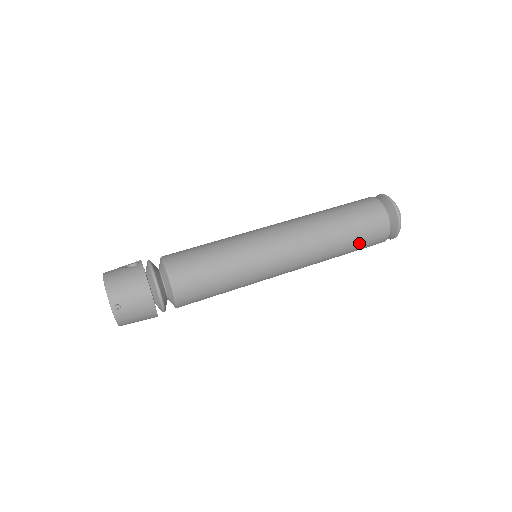
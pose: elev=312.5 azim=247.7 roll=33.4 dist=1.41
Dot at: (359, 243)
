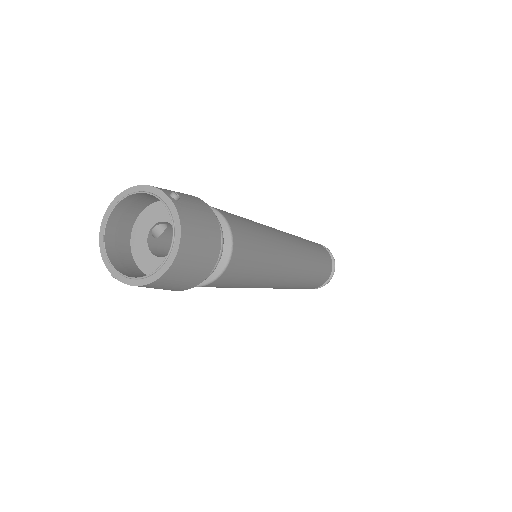
Dot at: (321, 255)
